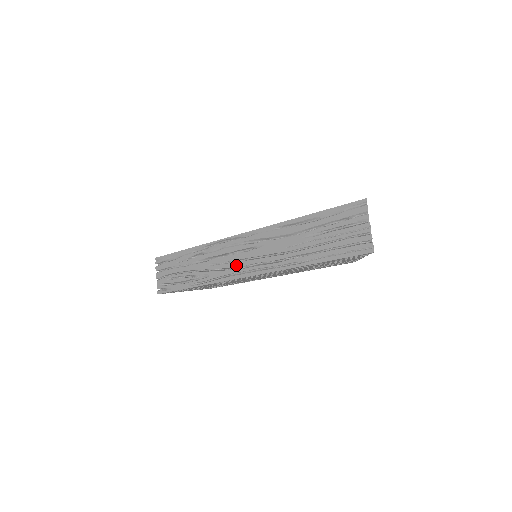
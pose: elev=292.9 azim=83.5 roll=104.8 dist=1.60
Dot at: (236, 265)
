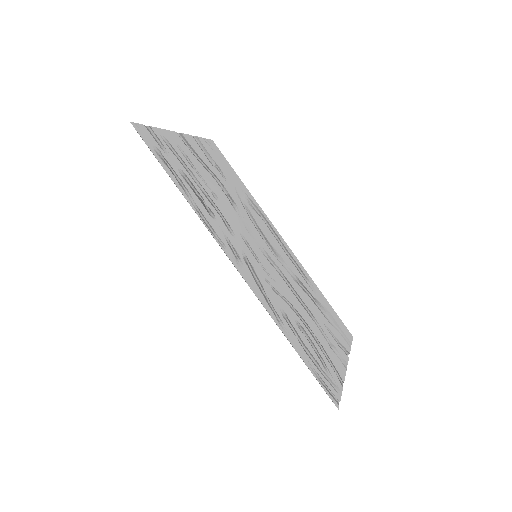
Dot at: occluded
